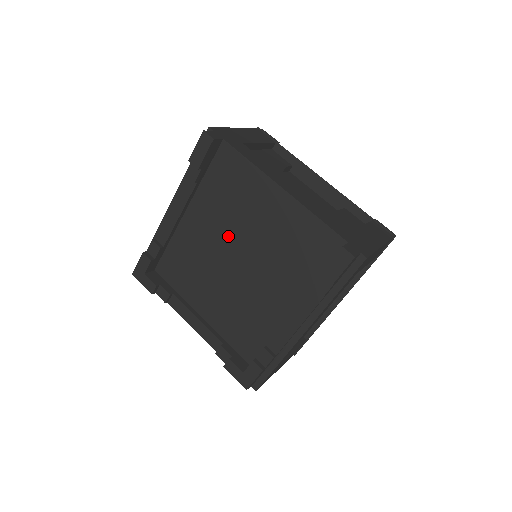
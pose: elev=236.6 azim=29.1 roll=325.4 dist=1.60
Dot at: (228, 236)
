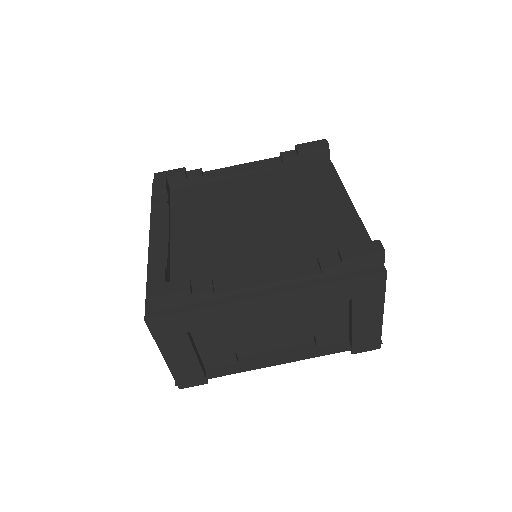
Dot at: (269, 202)
